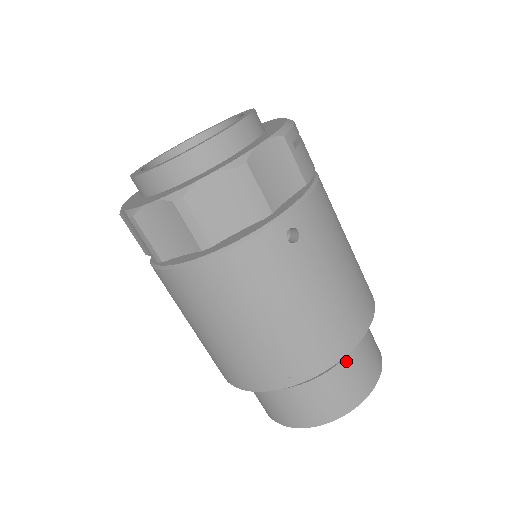
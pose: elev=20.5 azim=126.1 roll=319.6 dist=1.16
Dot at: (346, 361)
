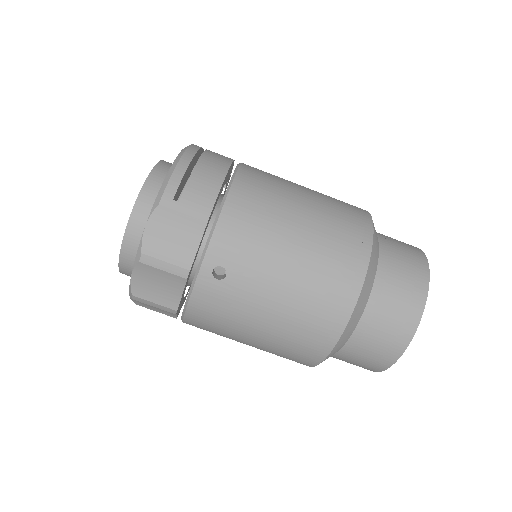
Dot at: (365, 319)
